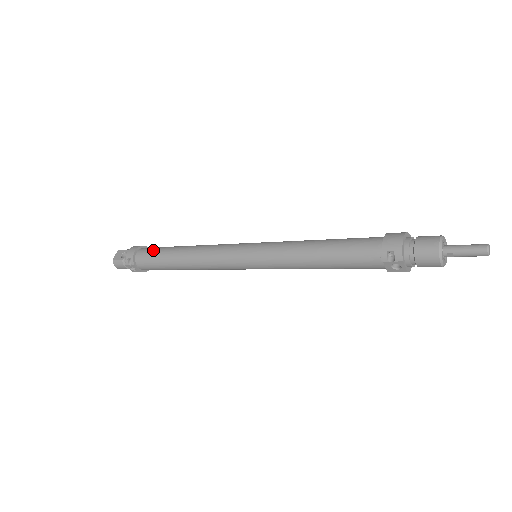
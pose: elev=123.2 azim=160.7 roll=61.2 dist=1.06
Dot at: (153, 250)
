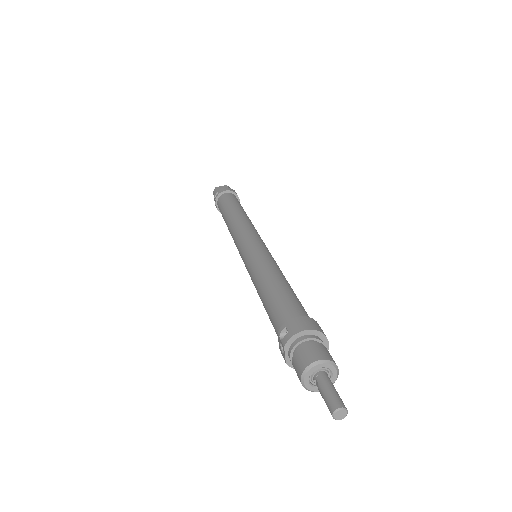
Dot at: (231, 199)
